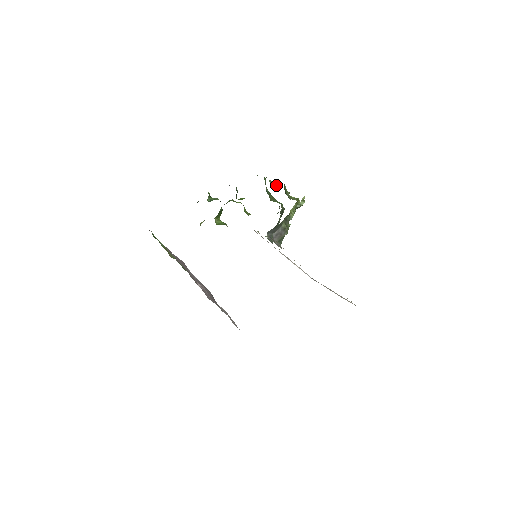
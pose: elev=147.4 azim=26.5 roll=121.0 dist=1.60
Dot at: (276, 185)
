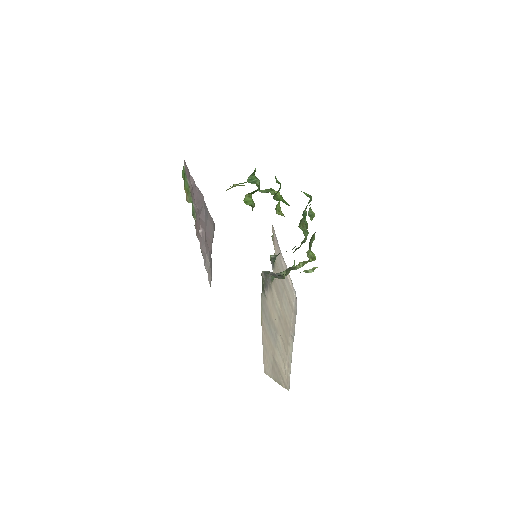
Dot at: occluded
